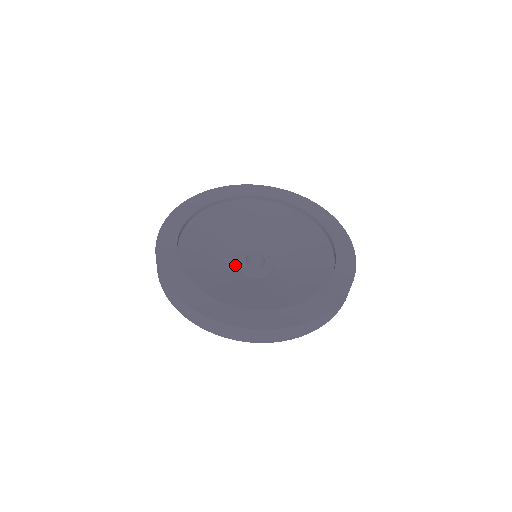
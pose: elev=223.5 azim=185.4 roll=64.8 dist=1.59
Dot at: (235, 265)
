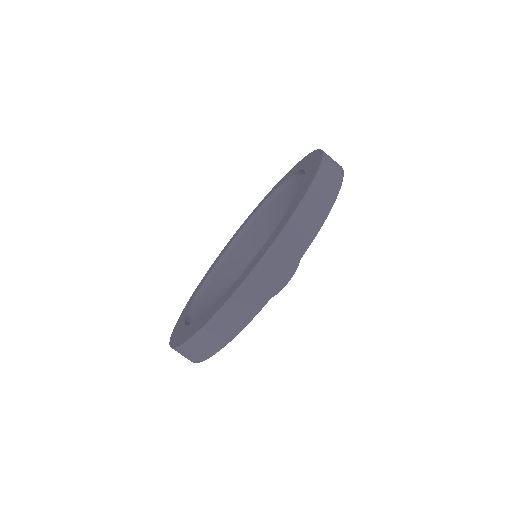
Dot at: occluded
